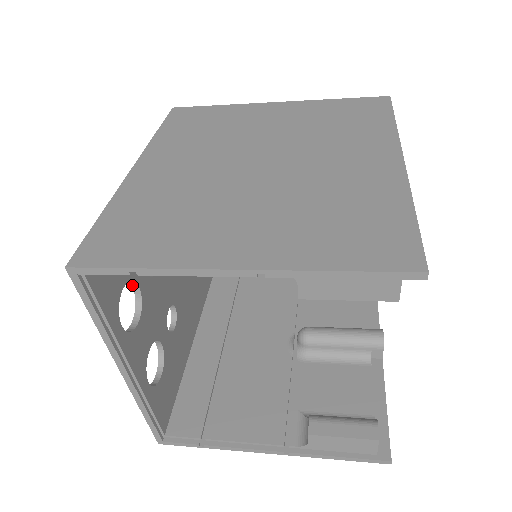
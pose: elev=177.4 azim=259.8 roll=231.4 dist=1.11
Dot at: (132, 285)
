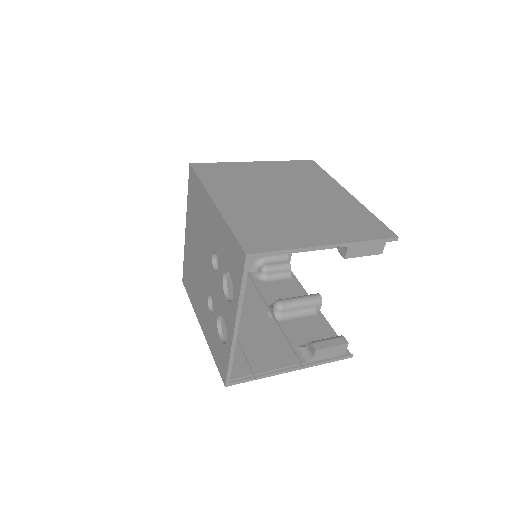
Dot at: (223, 275)
